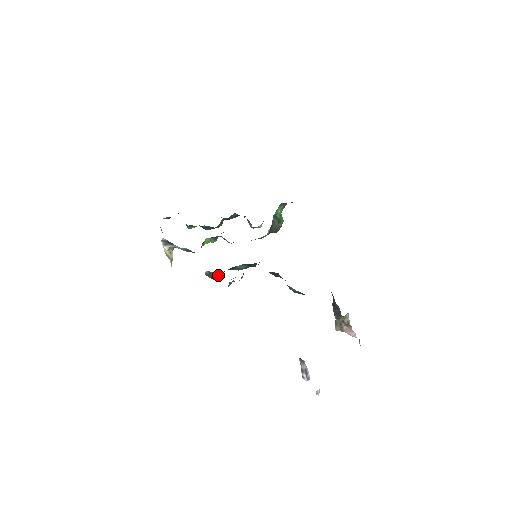
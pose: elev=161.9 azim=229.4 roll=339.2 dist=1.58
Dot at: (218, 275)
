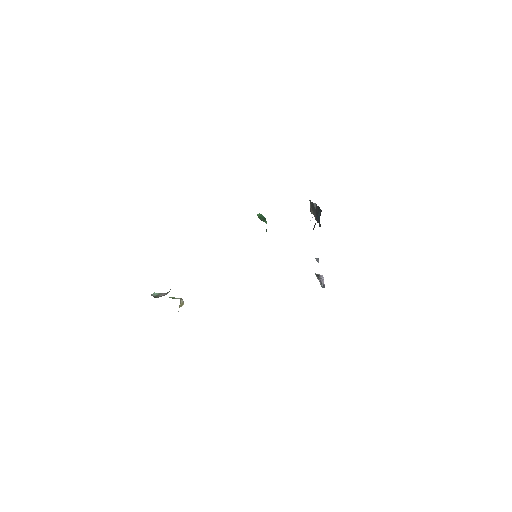
Dot at: occluded
